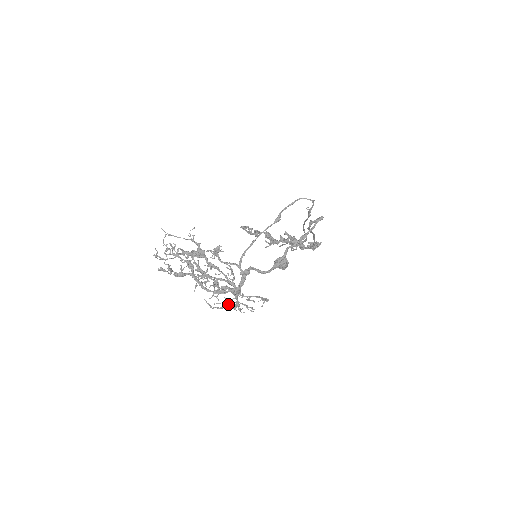
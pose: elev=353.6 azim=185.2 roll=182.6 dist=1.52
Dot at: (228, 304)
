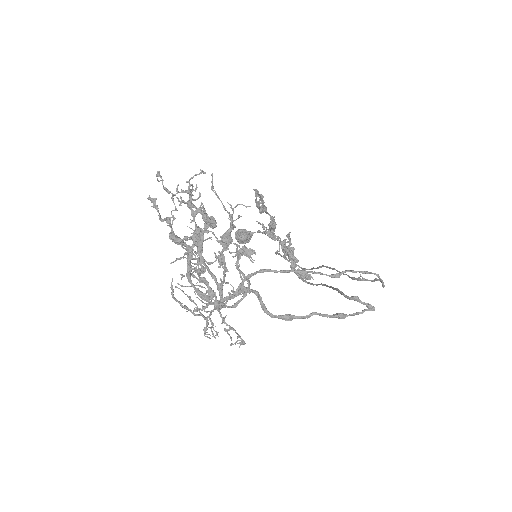
Dot at: (192, 300)
